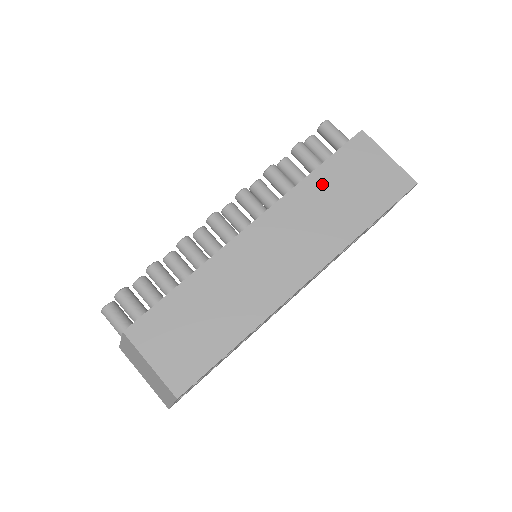
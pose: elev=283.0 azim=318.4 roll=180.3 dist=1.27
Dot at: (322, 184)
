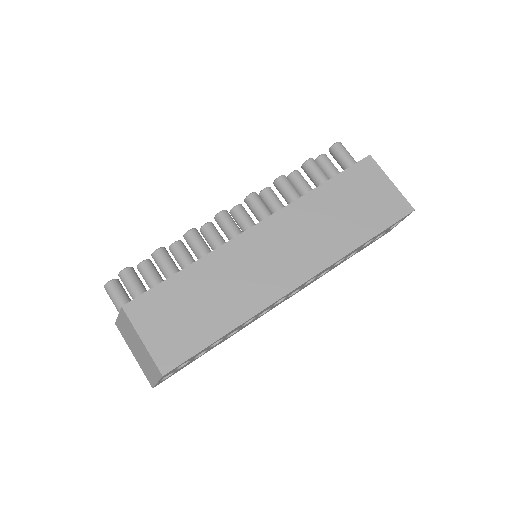
Dot at: (326, 198)
